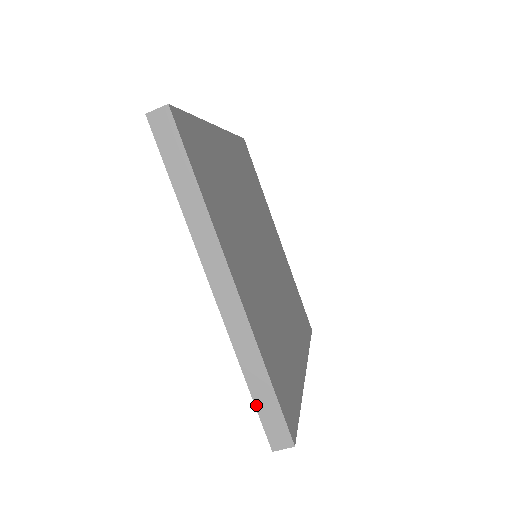
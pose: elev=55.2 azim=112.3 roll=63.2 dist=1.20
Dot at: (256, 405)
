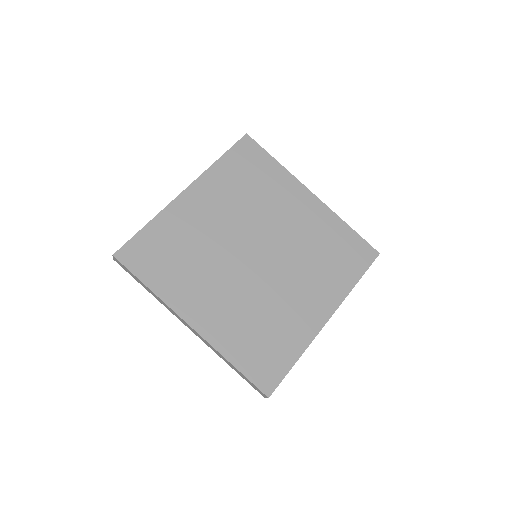
Dot at: (242, 377)
